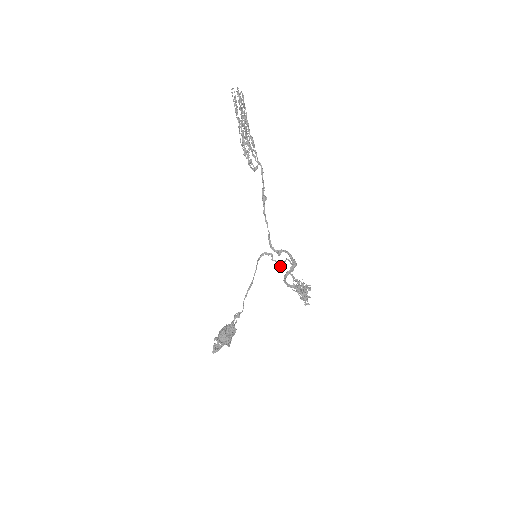
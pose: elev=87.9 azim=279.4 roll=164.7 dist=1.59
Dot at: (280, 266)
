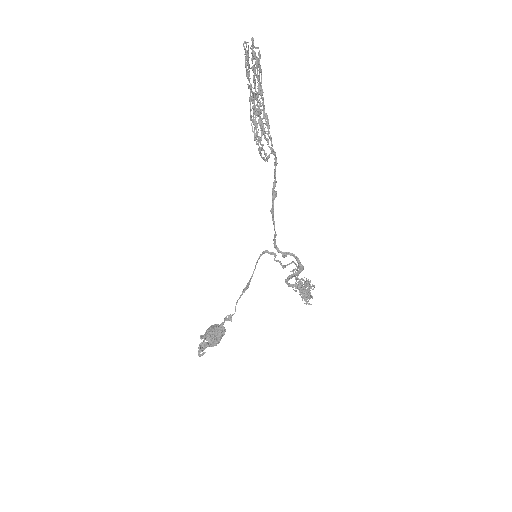
Dot at: (283, 268)
